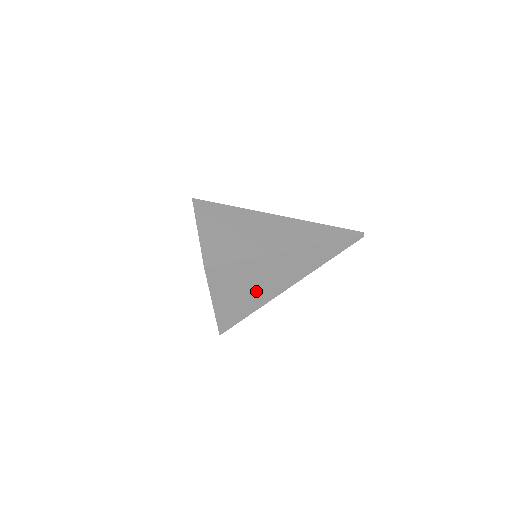
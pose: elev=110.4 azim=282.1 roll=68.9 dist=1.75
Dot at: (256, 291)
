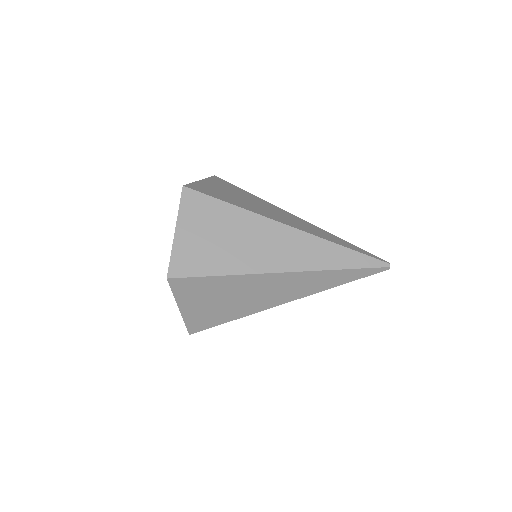
Dot at: (243, 202)
